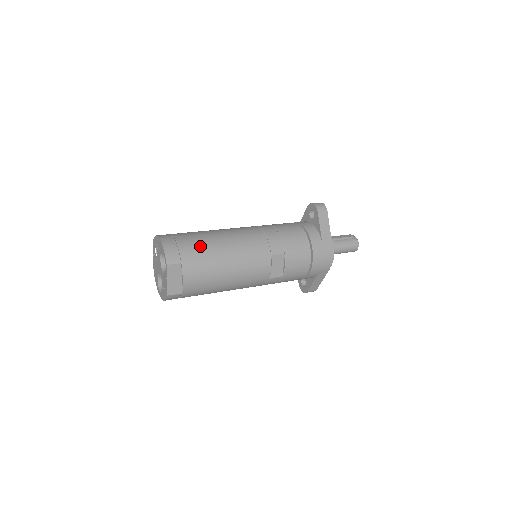
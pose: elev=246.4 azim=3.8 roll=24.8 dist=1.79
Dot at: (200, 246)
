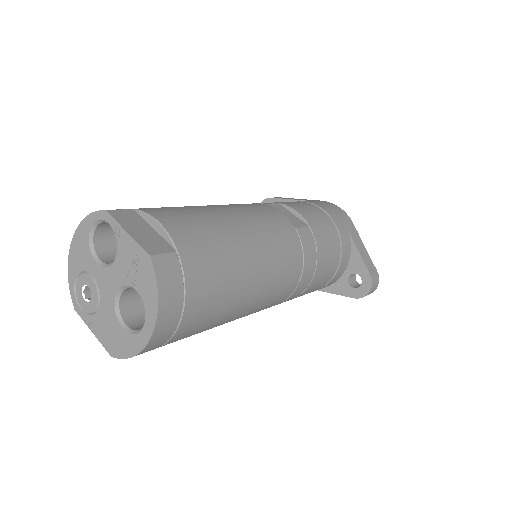
Dot at: occluded
